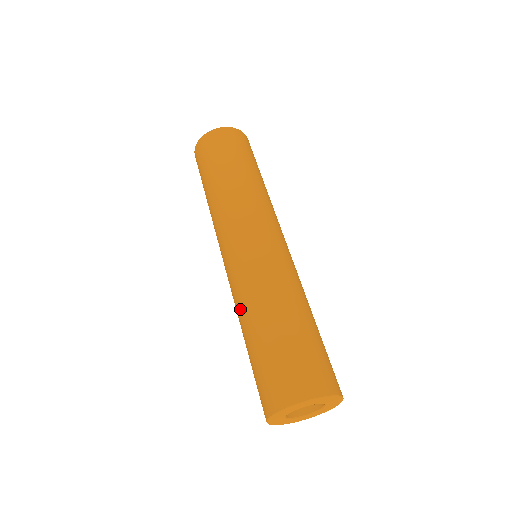
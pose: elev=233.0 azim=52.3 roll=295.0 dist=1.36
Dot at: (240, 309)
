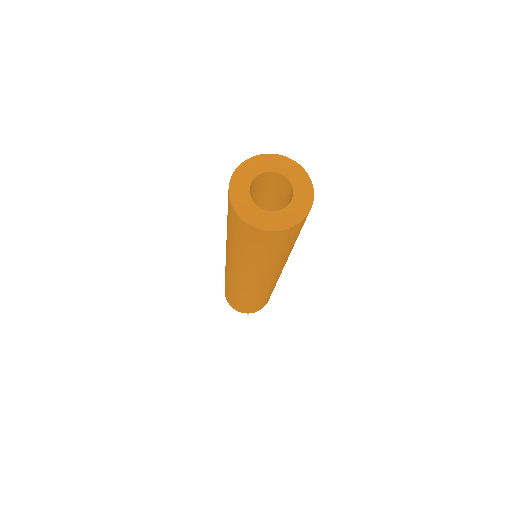
Dot at: occluded
